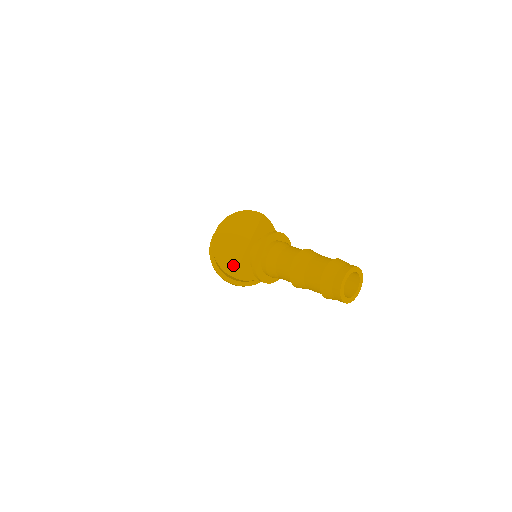
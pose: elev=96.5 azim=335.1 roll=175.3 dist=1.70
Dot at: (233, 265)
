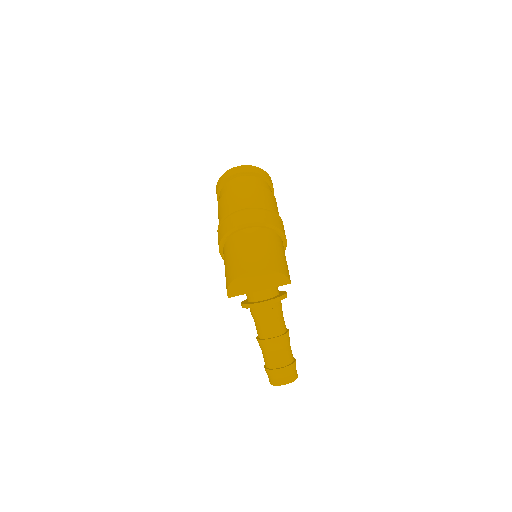
Dot at: (237, 293)
